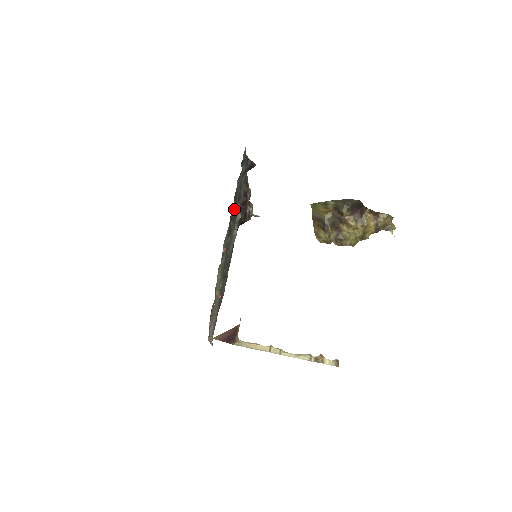
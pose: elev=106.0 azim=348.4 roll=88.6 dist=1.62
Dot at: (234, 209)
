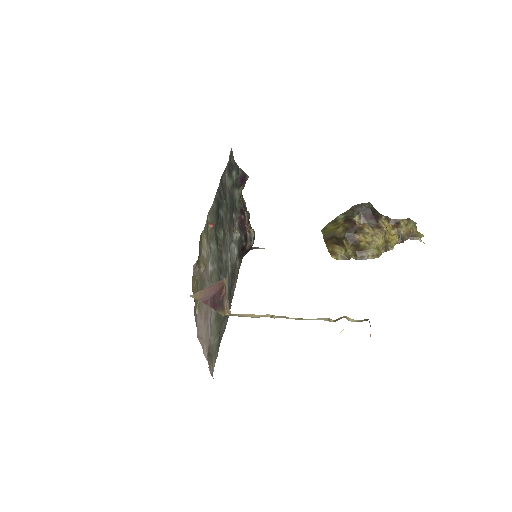
Dot at: (222, 195)
